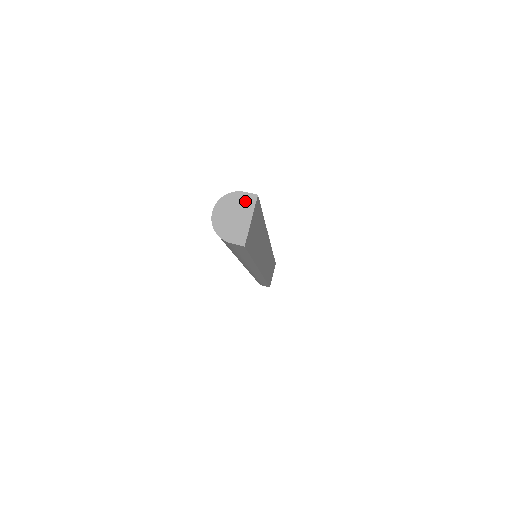
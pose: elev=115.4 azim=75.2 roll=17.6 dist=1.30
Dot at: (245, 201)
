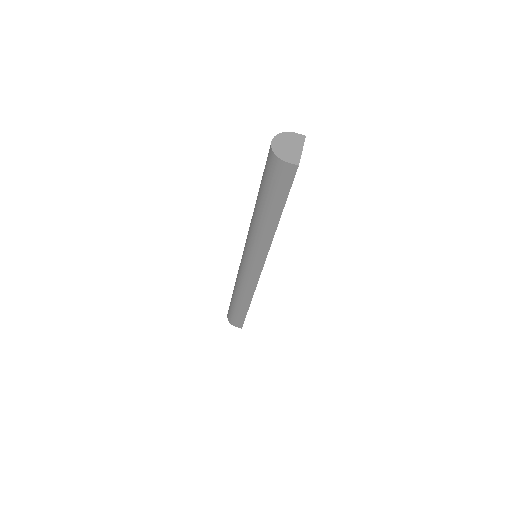
Dot at: (297, 138)
